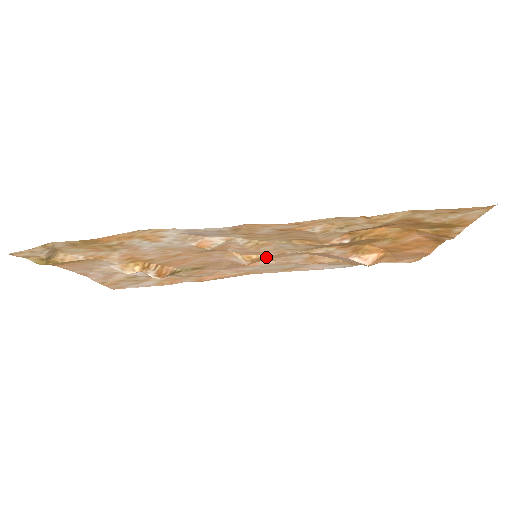
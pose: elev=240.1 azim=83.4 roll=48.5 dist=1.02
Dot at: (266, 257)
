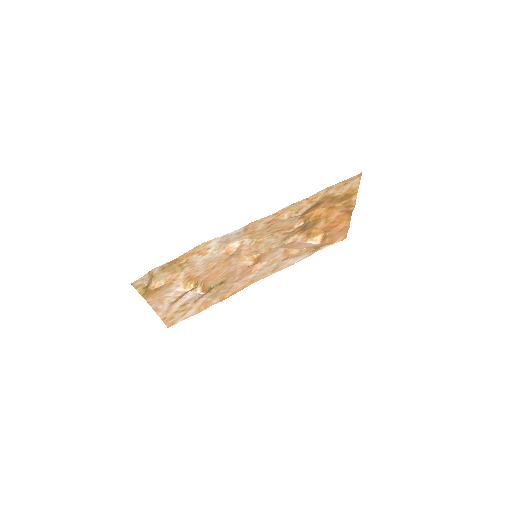
Dot at: (261, 257)
